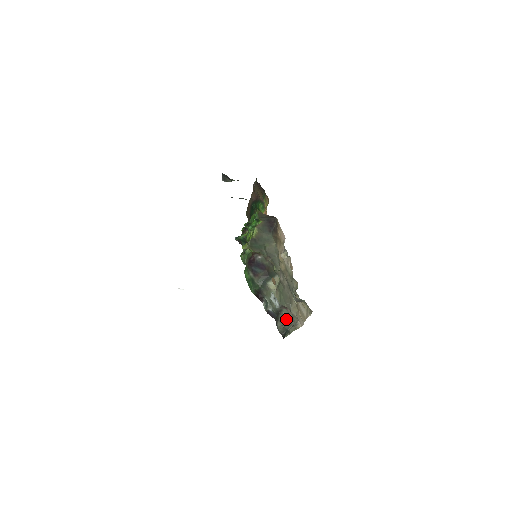
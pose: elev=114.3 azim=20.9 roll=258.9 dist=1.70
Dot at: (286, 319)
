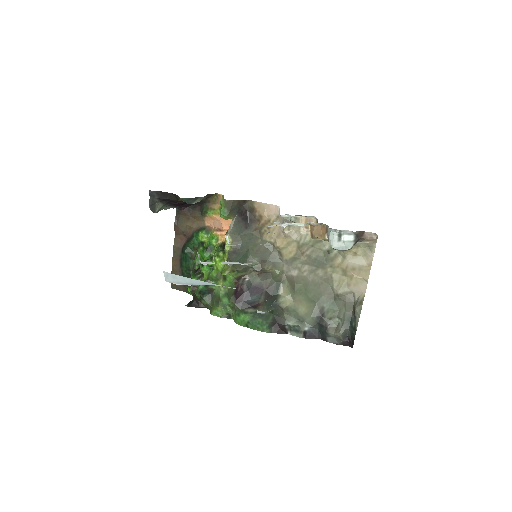
Dot at: (337, 312)
